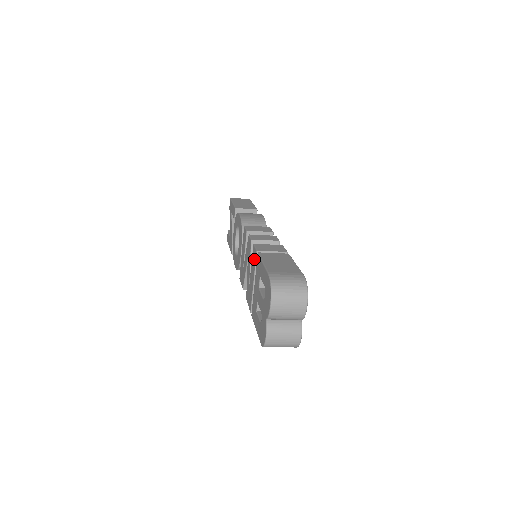
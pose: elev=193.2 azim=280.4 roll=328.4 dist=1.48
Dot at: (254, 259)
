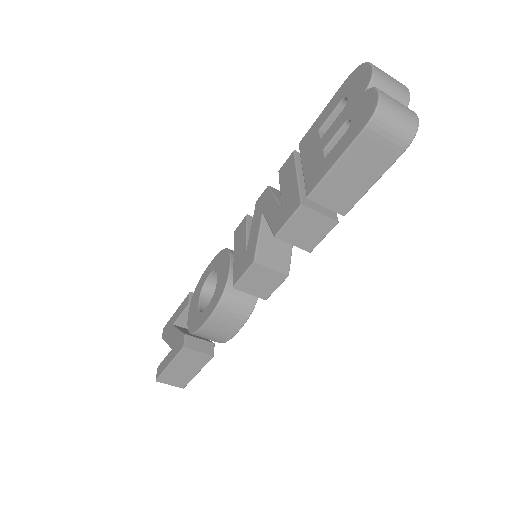
Dot at: (289, 164)
